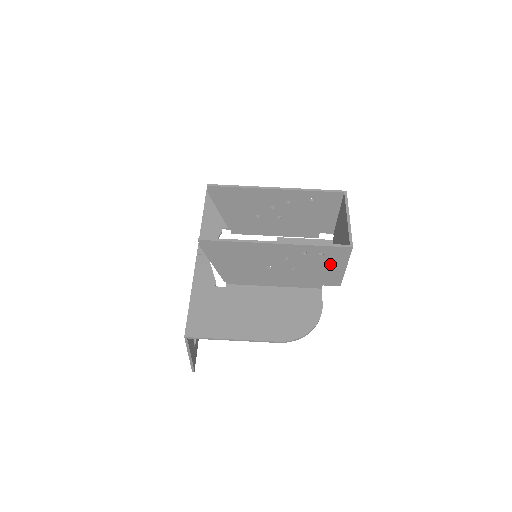
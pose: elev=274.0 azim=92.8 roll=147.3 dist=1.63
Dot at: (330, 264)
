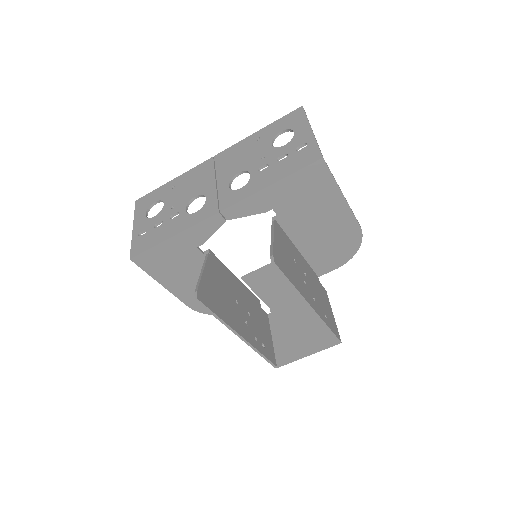
Dot at: (265, 338)
